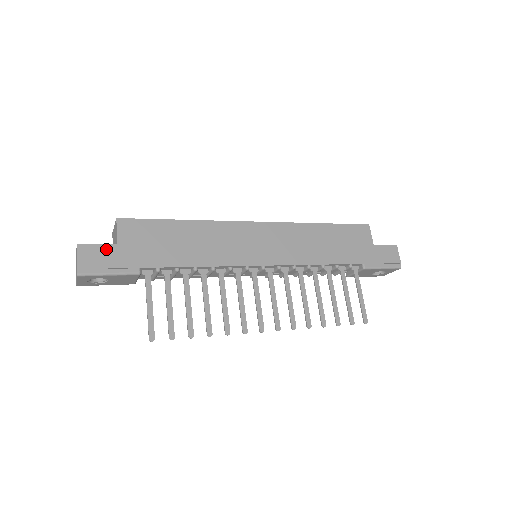
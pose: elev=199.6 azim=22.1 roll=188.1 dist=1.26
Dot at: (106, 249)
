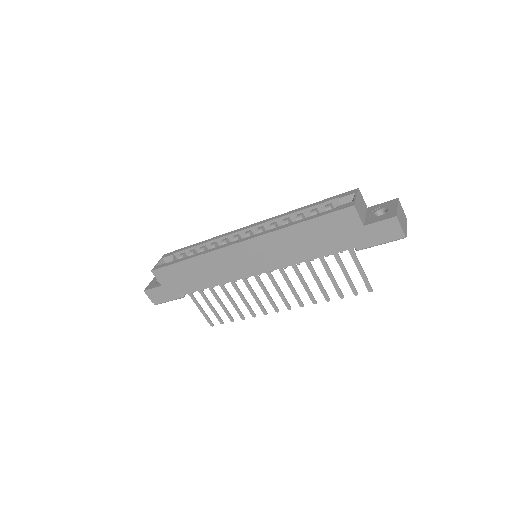
Dot at: (158, 290)
